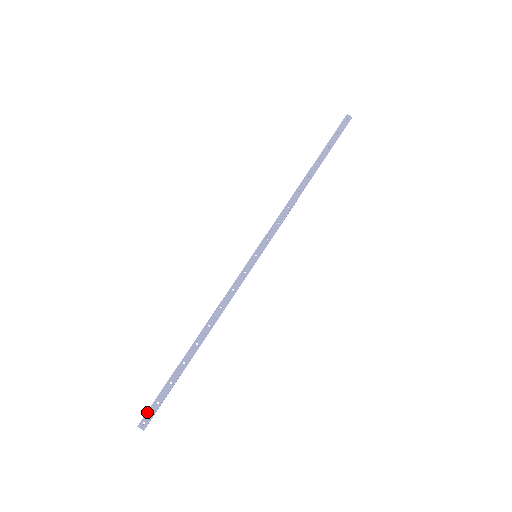
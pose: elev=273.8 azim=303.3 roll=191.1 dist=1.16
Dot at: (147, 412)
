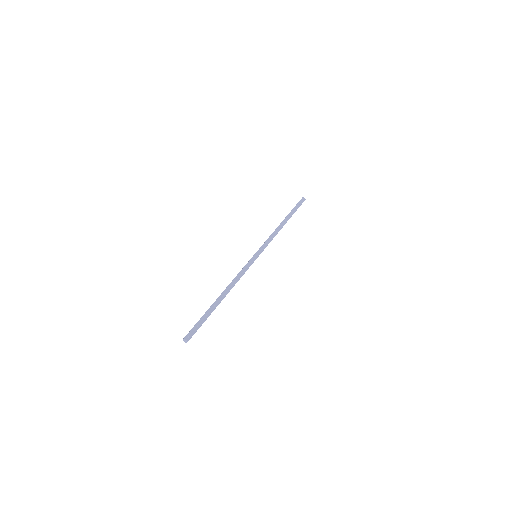
Dot at: (191, 330)
